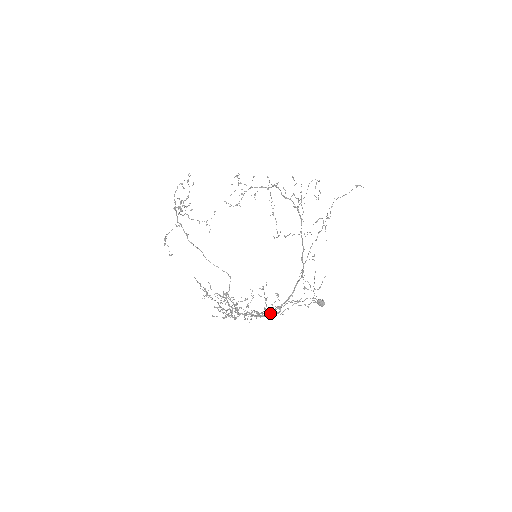
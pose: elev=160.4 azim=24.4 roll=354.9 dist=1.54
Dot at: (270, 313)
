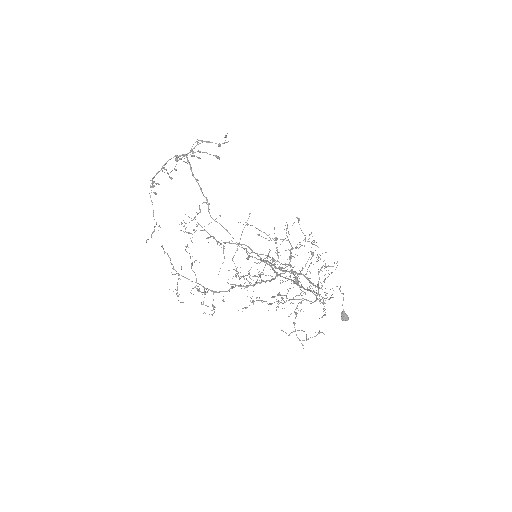
Dot at: (318, 287)
